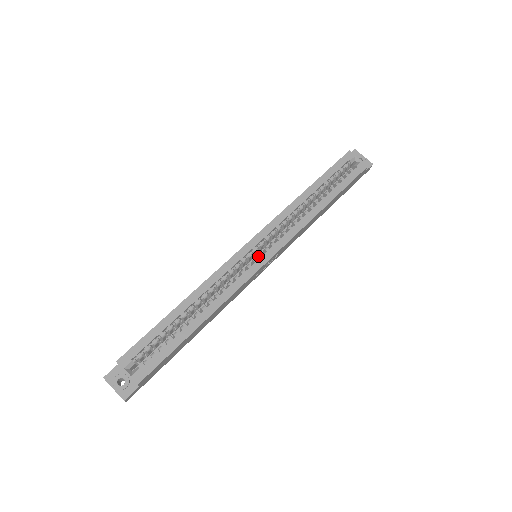
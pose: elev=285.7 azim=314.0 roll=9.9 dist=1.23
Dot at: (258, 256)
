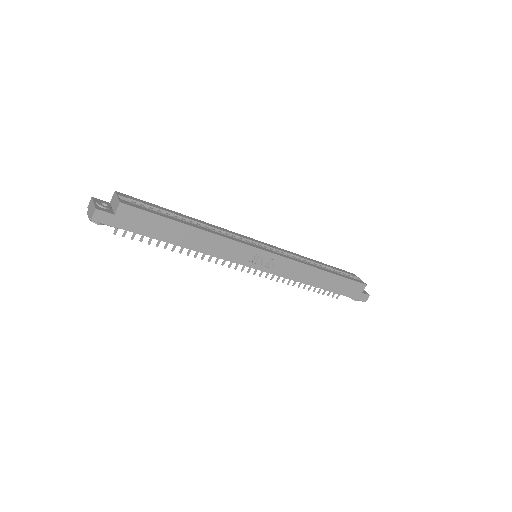
Dot at: occluded
